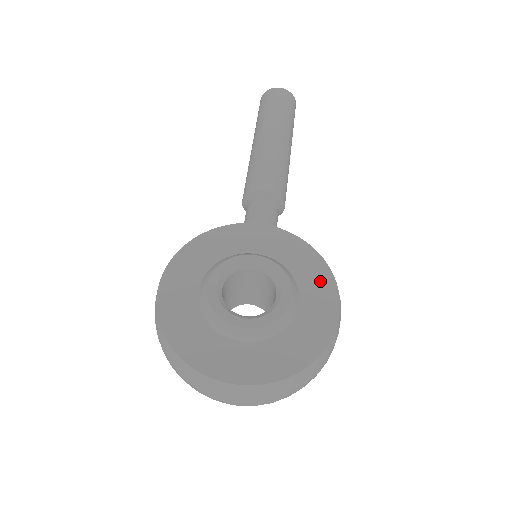
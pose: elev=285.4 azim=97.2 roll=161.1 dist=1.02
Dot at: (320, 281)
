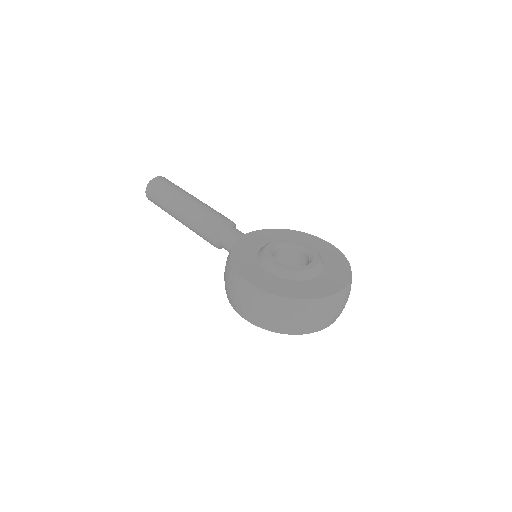
Dot at: (308, 238)
